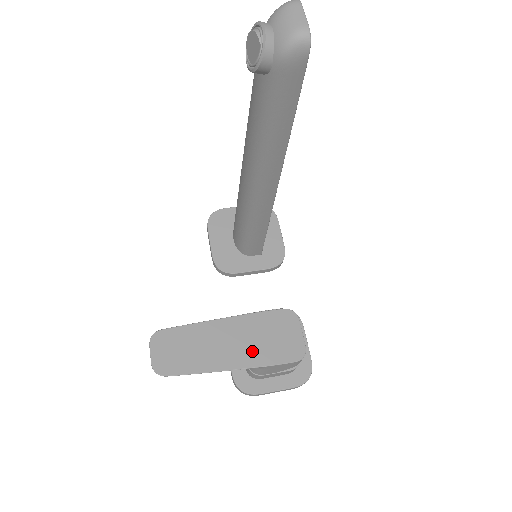
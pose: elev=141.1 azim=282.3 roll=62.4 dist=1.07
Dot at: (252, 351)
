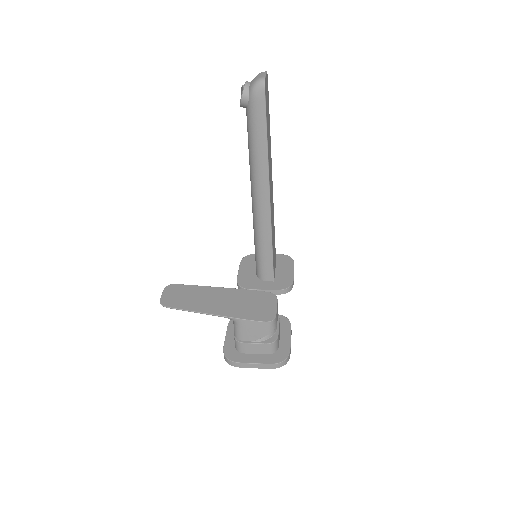
Dot at: (233, 308)
